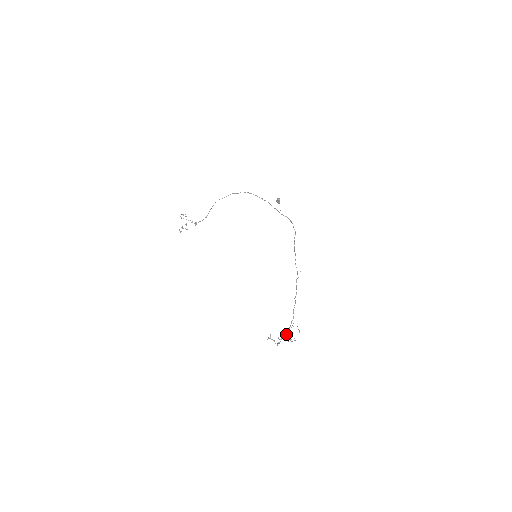
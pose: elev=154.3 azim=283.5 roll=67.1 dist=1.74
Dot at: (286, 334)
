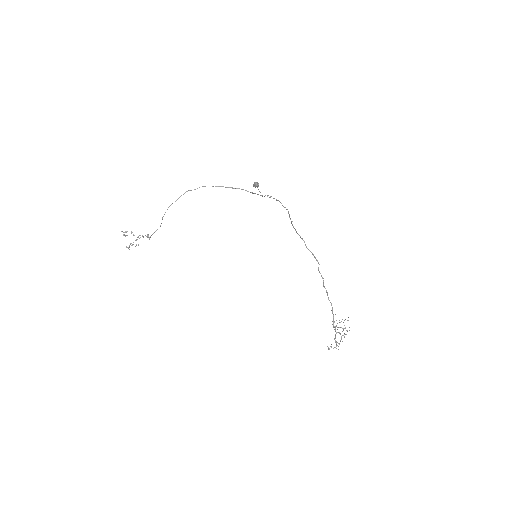
Dot at: occluded
